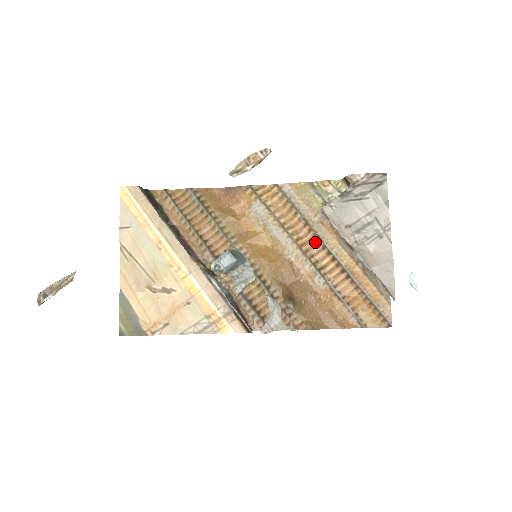
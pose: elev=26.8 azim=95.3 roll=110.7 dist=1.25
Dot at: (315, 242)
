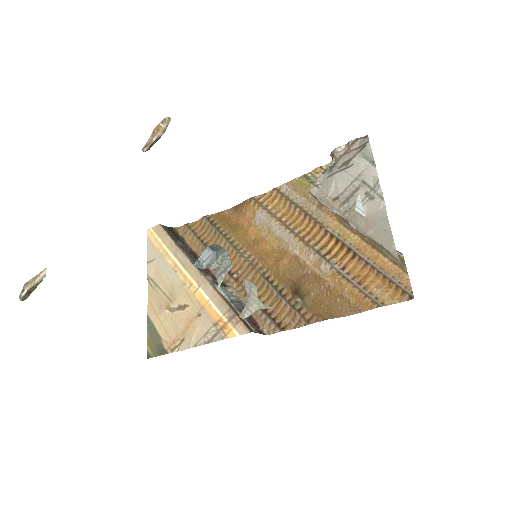
Dot at: (317, 230)
